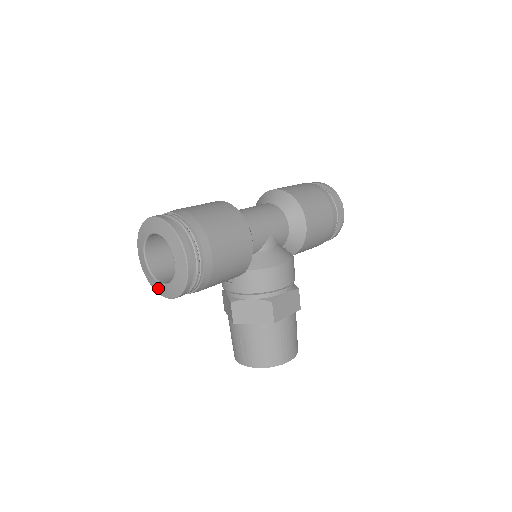
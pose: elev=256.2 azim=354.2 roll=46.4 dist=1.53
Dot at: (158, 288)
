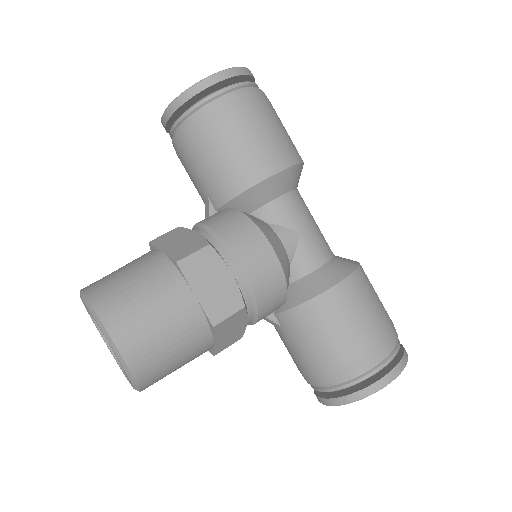
Dot at: occluded
